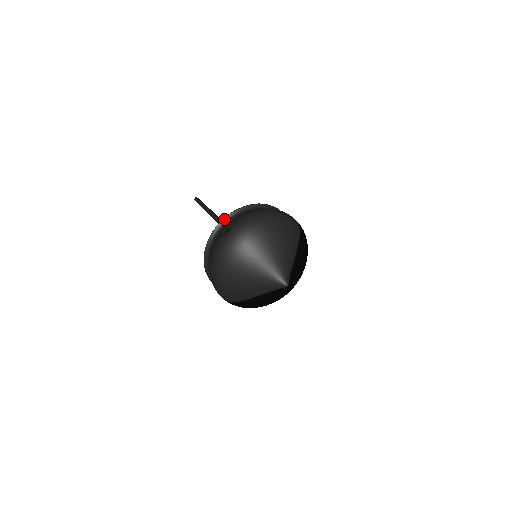
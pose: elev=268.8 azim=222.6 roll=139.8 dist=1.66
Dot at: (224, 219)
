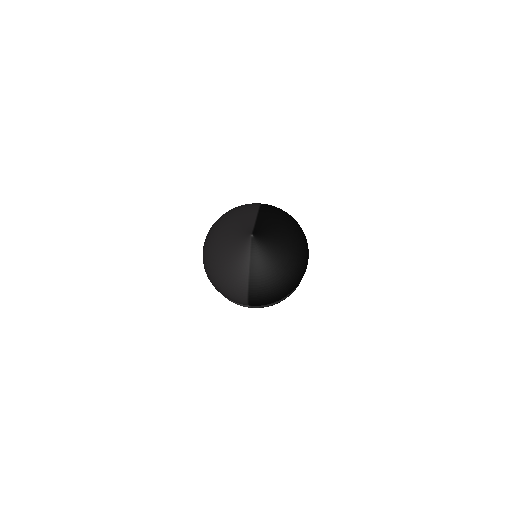
Dot at: occluded
